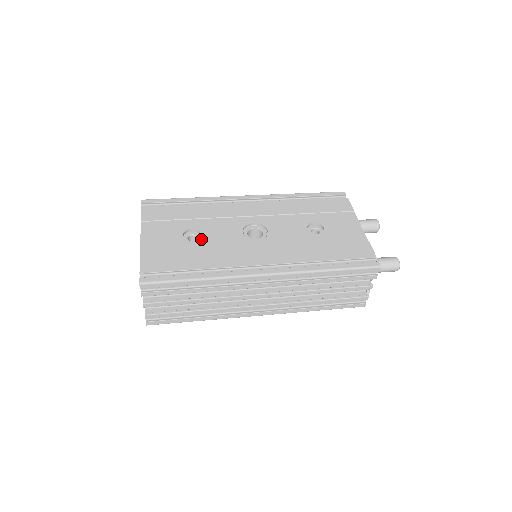
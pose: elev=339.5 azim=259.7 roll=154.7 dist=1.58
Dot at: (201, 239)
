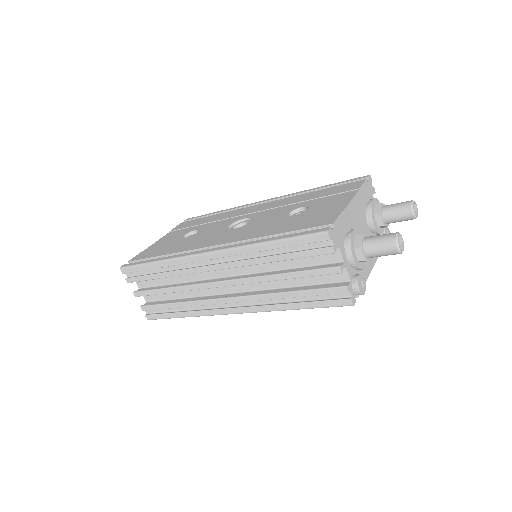
Dot at: (192, 236)
